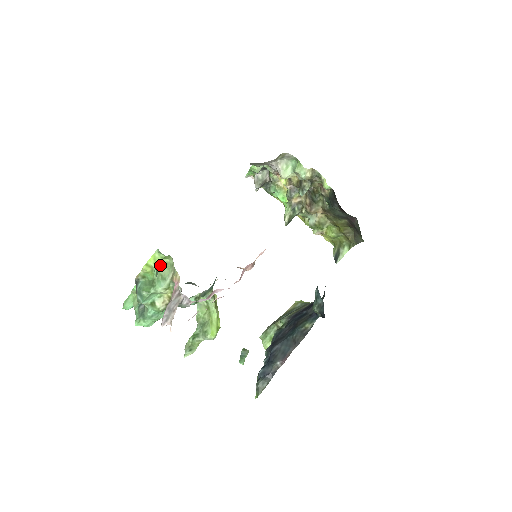
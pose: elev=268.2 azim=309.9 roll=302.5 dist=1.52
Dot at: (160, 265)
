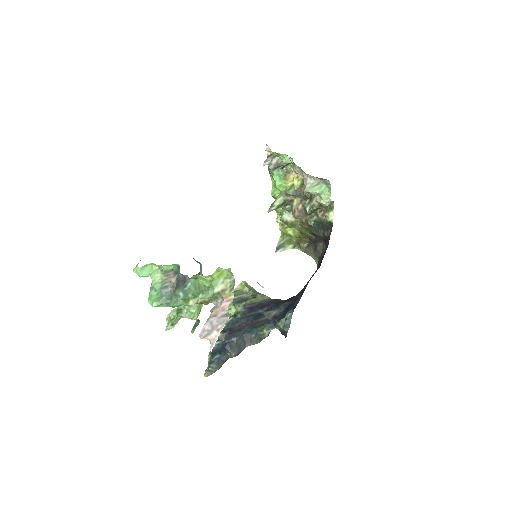
Dot at: (215, 272)
